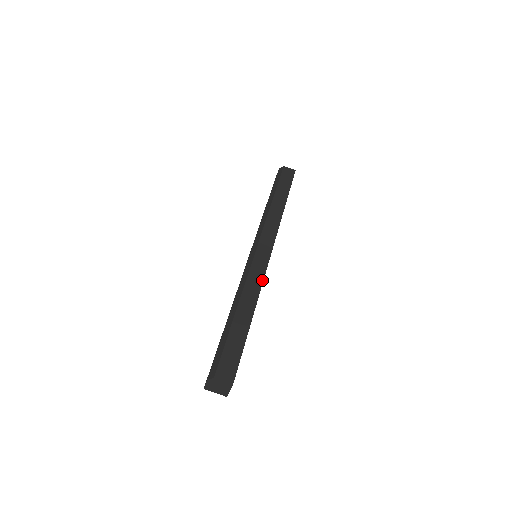
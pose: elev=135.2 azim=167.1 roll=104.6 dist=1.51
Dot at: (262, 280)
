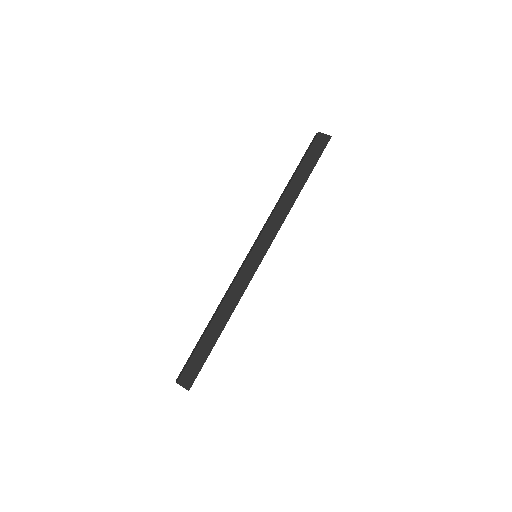
Dot at: (244, 291)
